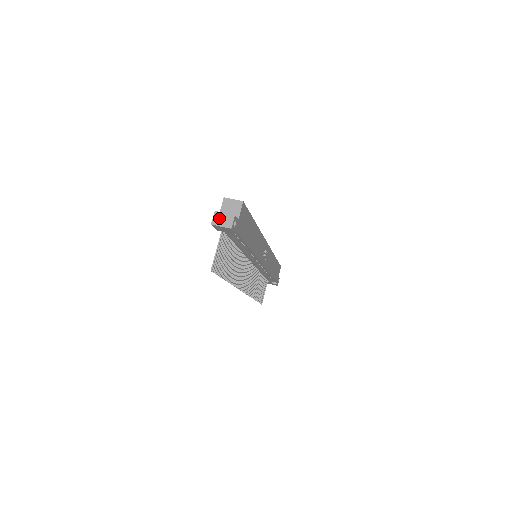
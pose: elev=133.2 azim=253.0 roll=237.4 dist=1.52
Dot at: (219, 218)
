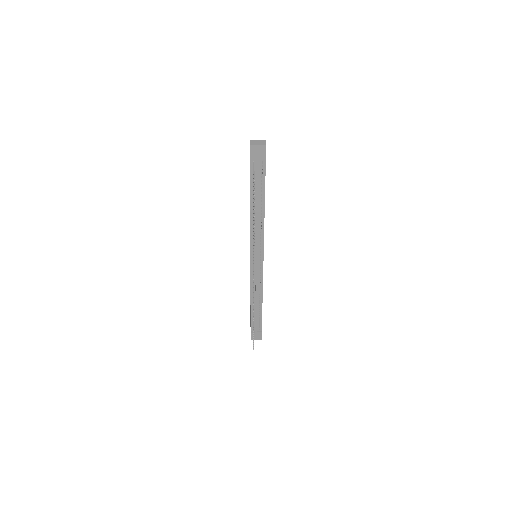
Dot at: (255, 142)
